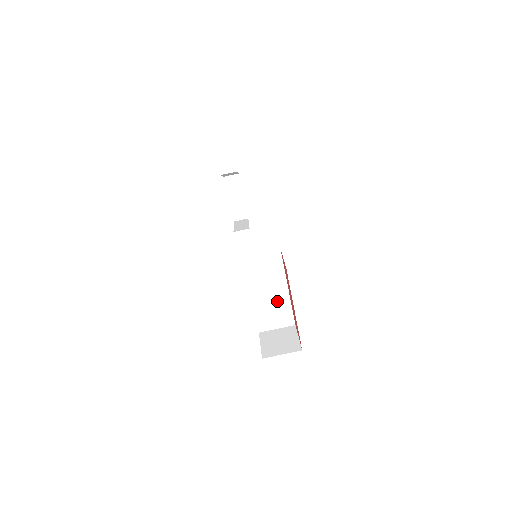
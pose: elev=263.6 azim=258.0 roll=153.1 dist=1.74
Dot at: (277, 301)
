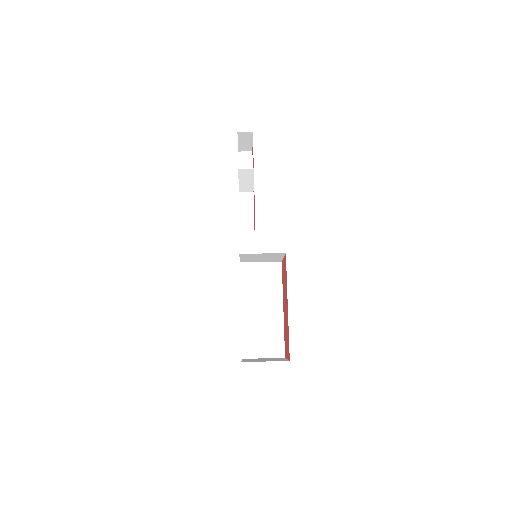
Dot at: (269, 322)
